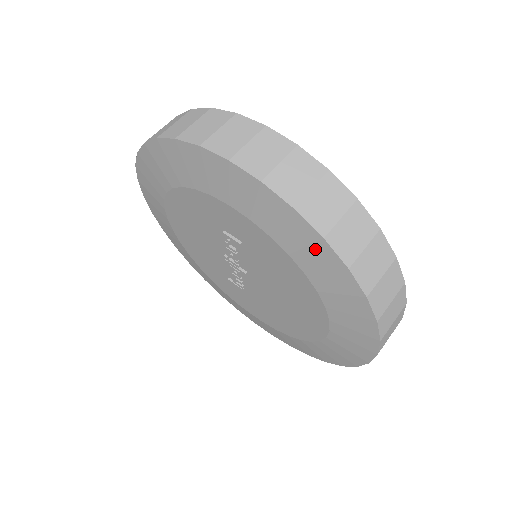
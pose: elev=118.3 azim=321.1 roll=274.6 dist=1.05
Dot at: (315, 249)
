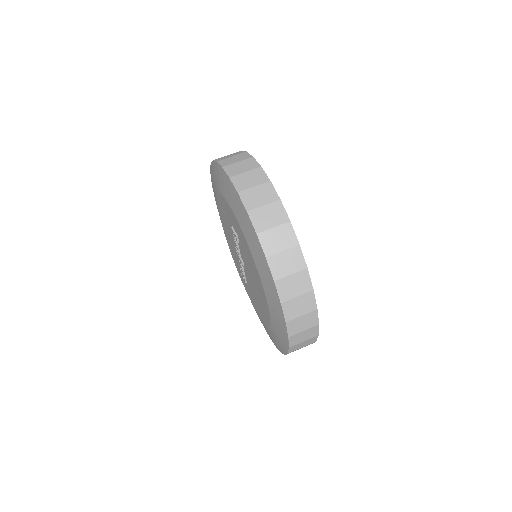
Dot at: (255, 241)
